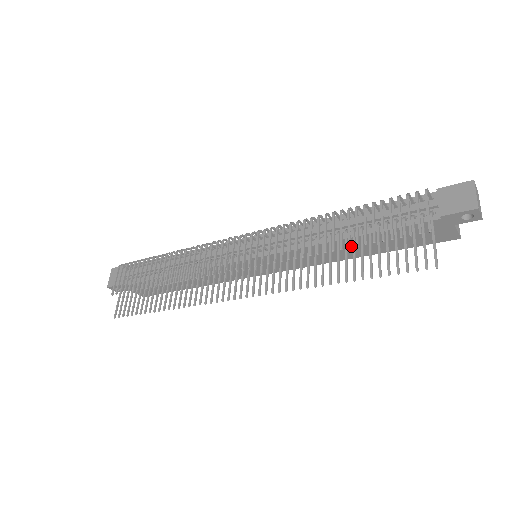
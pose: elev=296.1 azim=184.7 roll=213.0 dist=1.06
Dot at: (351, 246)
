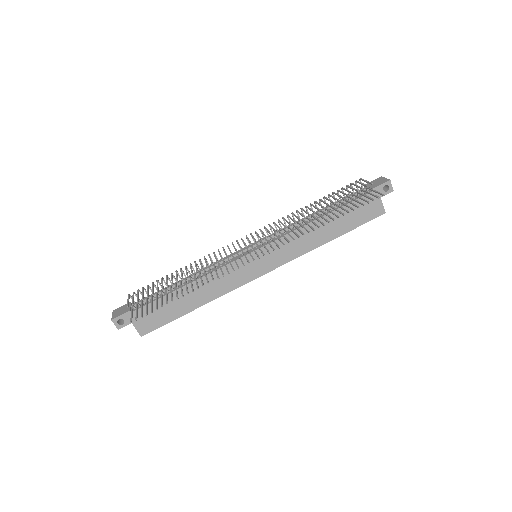
Dot at: (324, 227)
